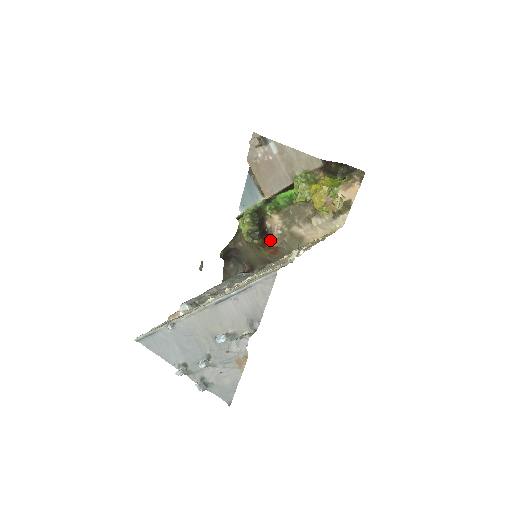
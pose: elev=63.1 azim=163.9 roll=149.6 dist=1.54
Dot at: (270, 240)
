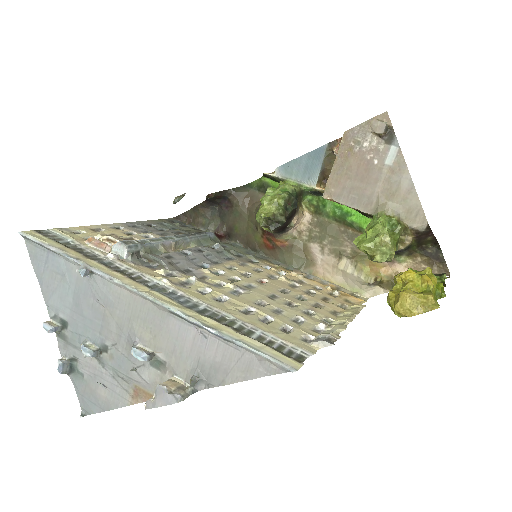
Dot at: (279, 235)
